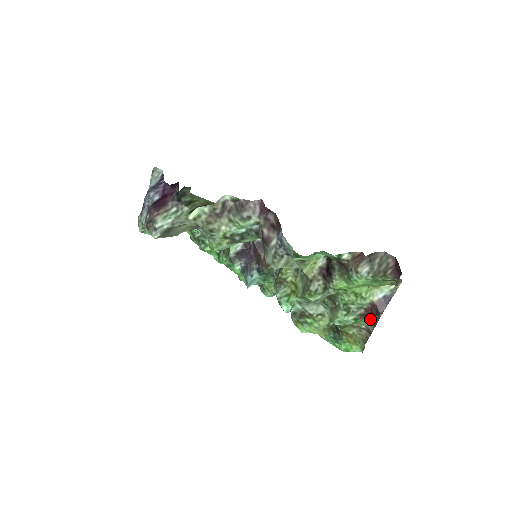
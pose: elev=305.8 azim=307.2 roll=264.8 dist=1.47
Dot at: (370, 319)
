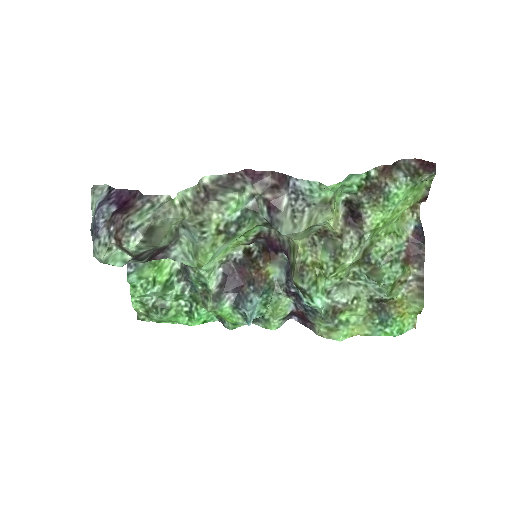
Dot at: (415, 261)
